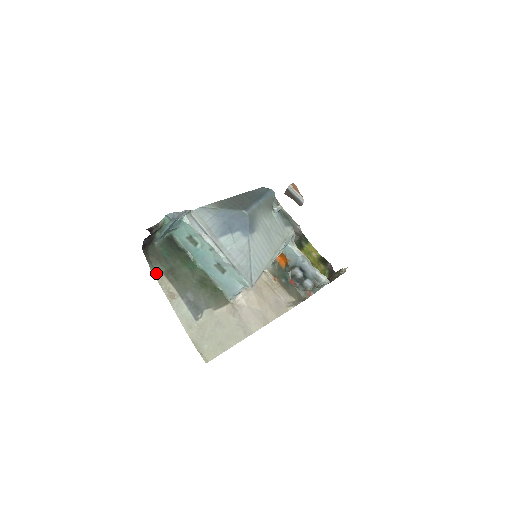
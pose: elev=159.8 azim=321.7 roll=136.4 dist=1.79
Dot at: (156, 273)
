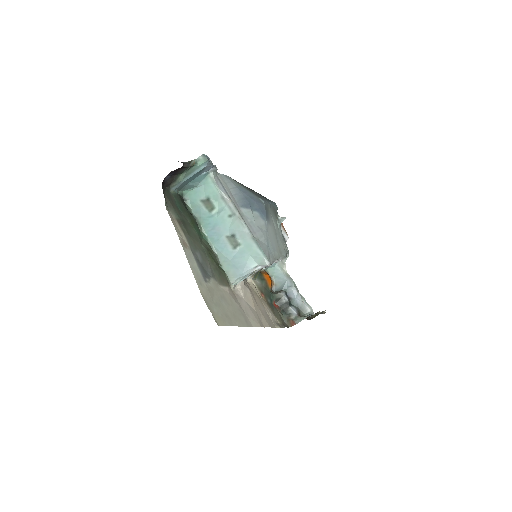
Dot at: (170, 215)
